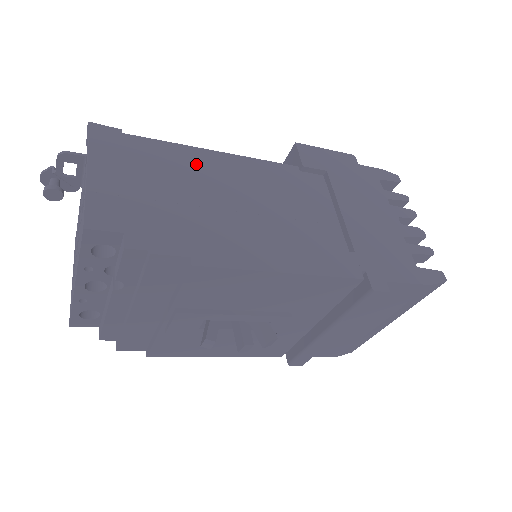
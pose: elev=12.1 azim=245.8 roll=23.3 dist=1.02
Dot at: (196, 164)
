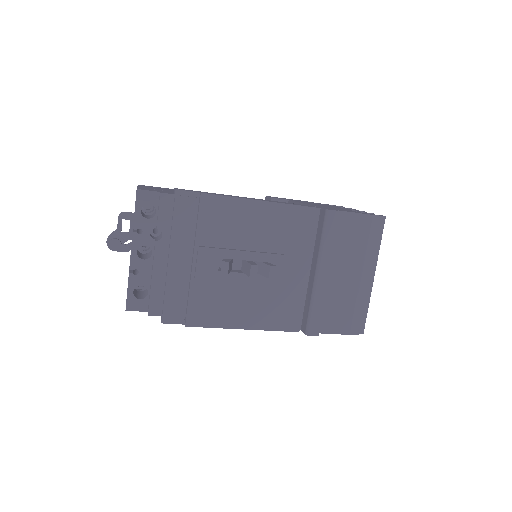
Dot at: occluded
